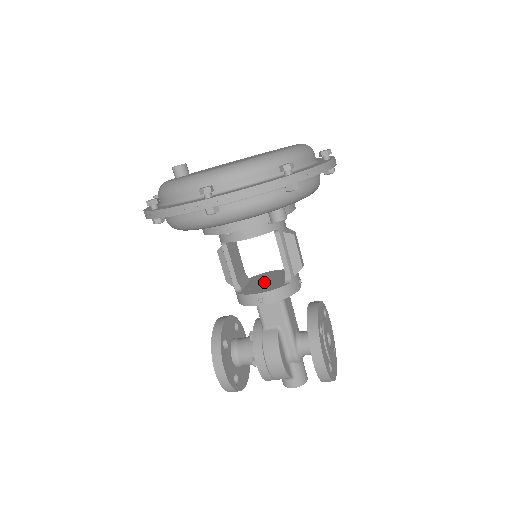
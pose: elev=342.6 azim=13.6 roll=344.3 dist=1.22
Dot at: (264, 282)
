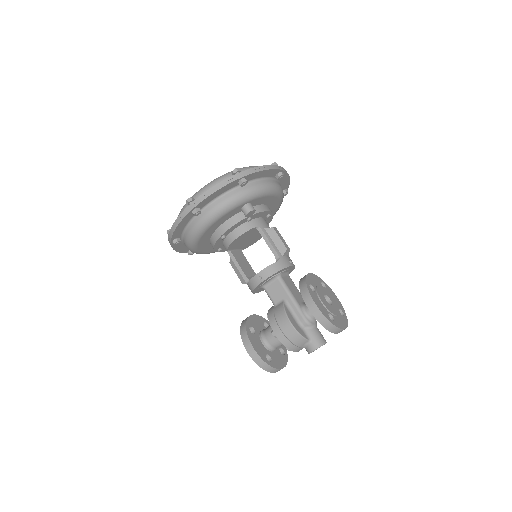
Dot at: occluded
